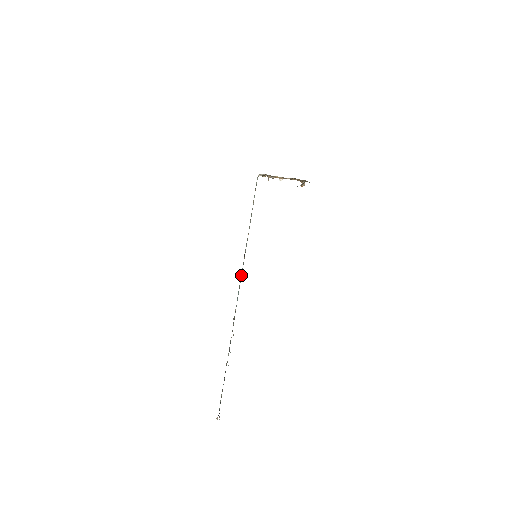
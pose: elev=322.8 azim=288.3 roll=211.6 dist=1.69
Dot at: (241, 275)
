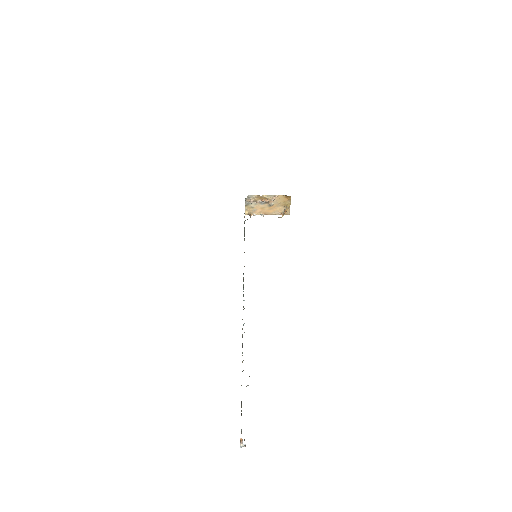
Dot at: occluded
